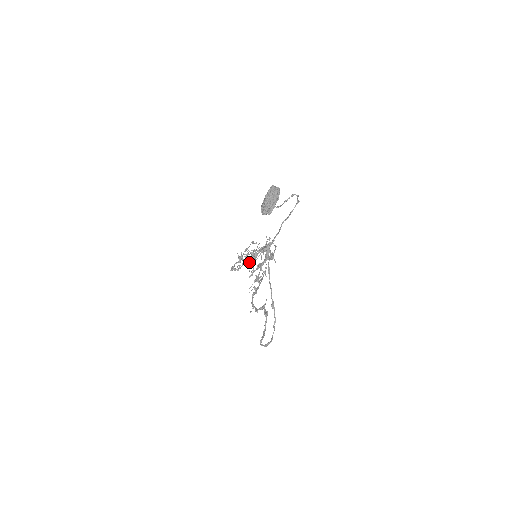
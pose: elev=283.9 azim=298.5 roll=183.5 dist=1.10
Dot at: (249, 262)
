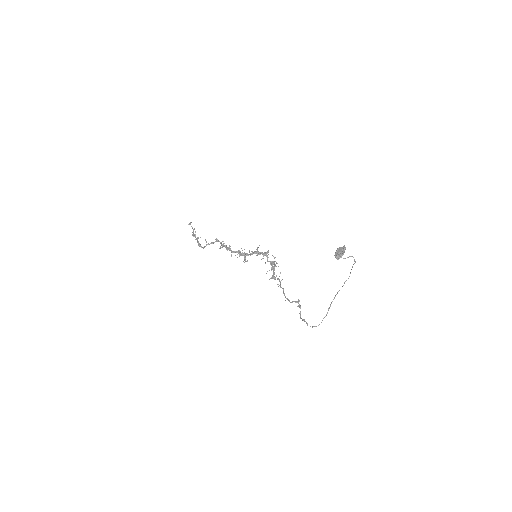
Dot at: (242, 255)
